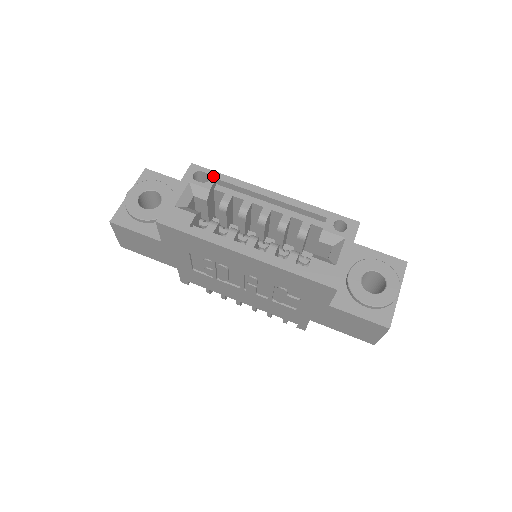
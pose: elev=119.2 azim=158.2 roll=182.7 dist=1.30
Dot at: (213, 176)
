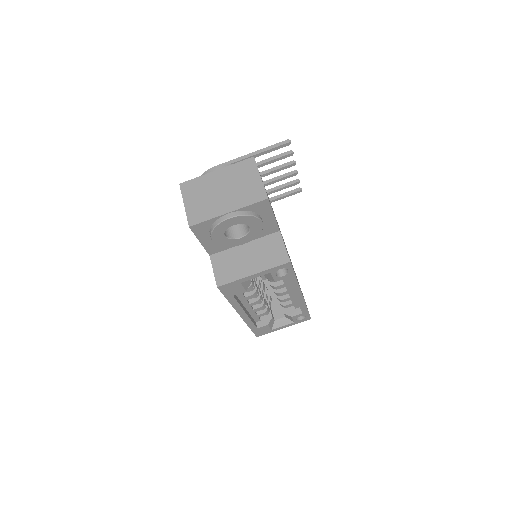
Dot at: (289, 275)
